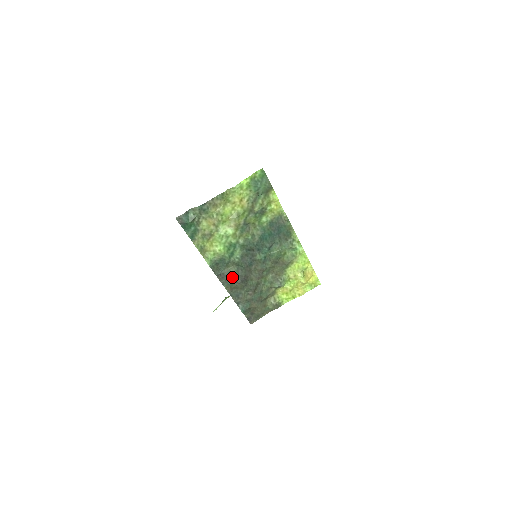
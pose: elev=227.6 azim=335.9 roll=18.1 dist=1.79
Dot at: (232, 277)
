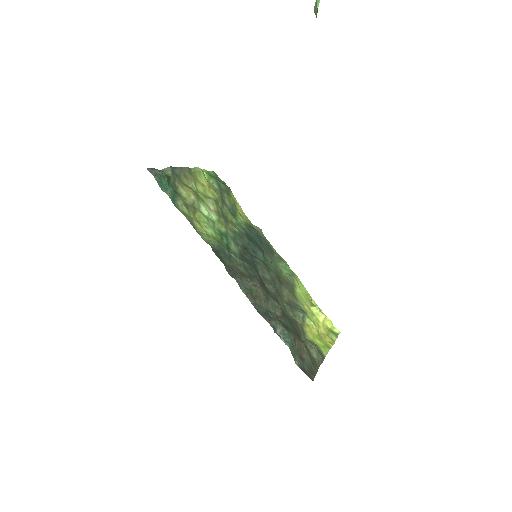
Dot at: (245, 277)
